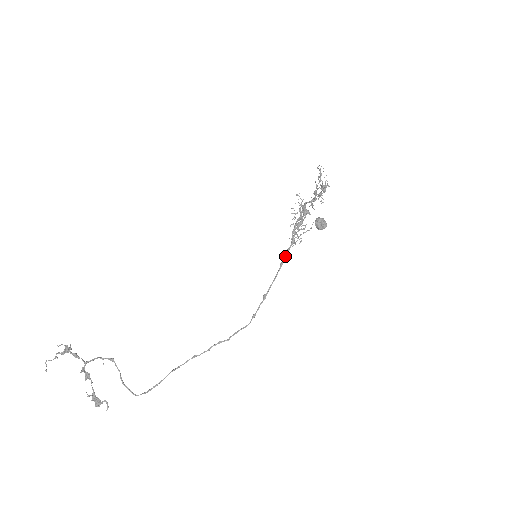
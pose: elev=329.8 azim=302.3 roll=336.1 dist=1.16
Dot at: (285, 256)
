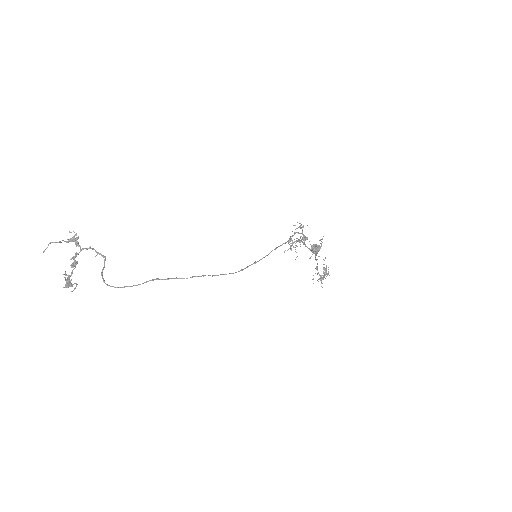
Dot at: (281, 245)
